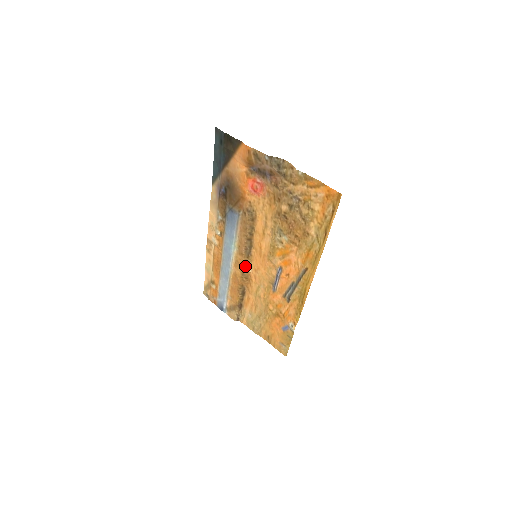
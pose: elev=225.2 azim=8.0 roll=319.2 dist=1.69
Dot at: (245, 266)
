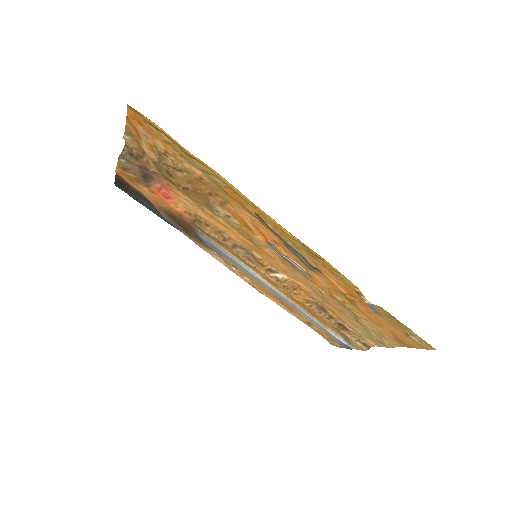
Dot at: (275, 277)
